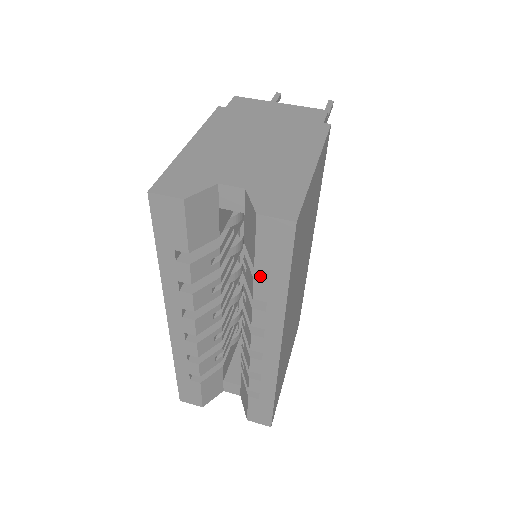
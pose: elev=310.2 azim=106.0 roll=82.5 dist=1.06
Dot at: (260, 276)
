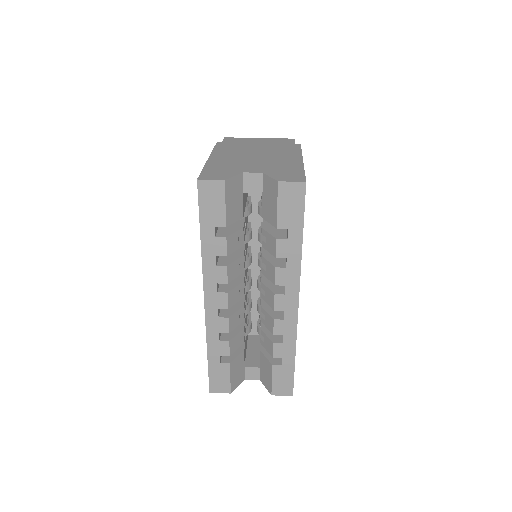
Dot at: (280, 237)
